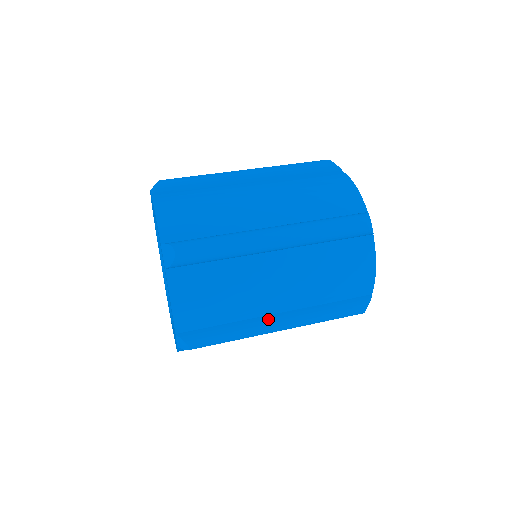
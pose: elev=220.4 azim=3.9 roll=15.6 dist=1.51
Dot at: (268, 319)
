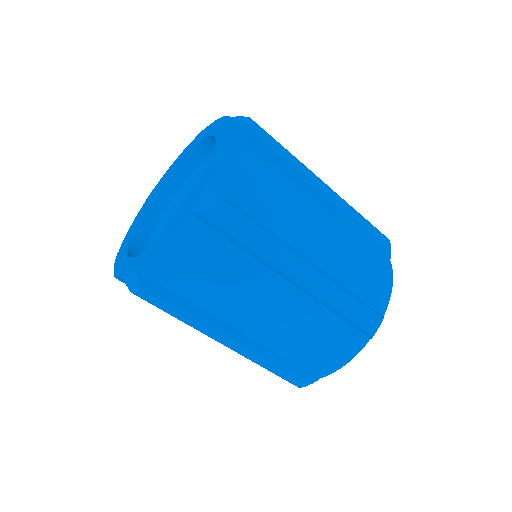
Dot at: (225, 328)
